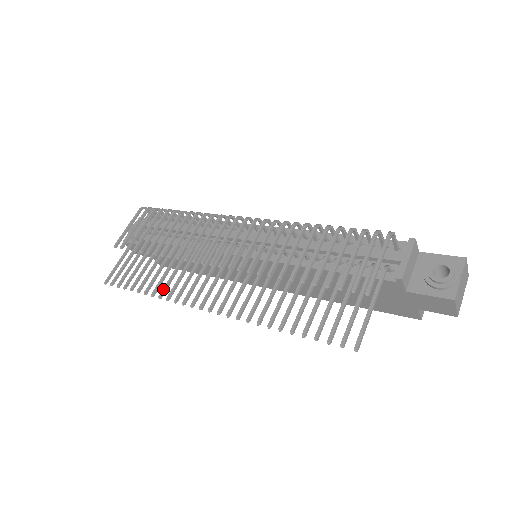
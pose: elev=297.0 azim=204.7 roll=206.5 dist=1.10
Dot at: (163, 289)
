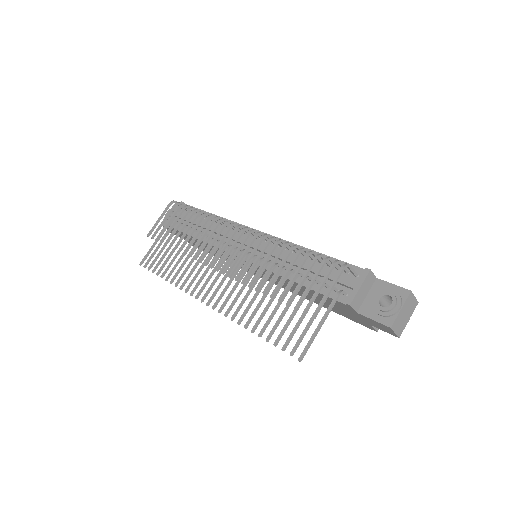
Dot at: (179, 279)
